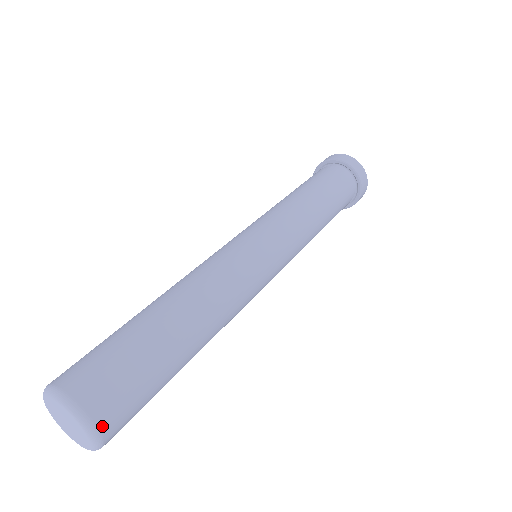
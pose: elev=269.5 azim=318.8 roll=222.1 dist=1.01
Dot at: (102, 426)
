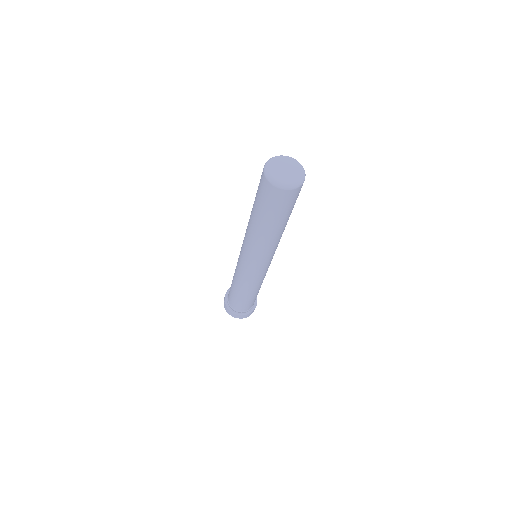
Dot at: occluded
